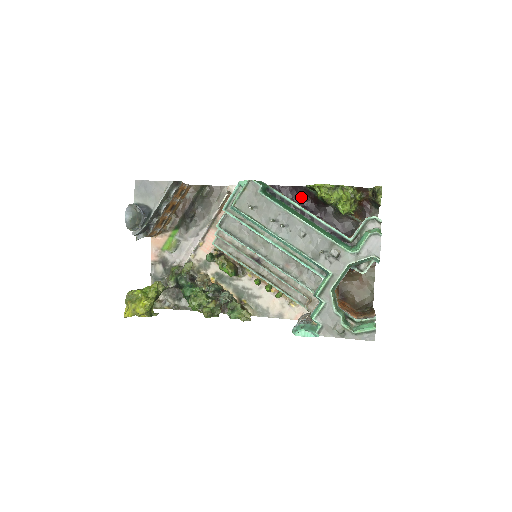
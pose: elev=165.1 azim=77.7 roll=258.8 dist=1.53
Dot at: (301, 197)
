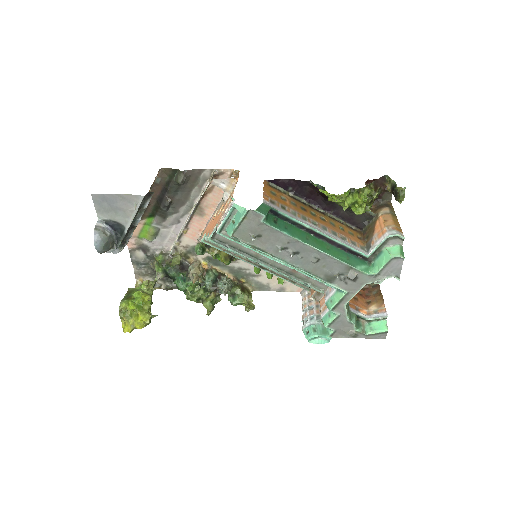
Dot at: (305, 191)
